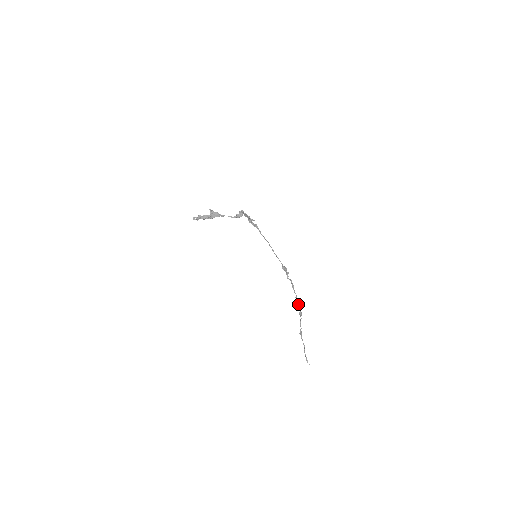
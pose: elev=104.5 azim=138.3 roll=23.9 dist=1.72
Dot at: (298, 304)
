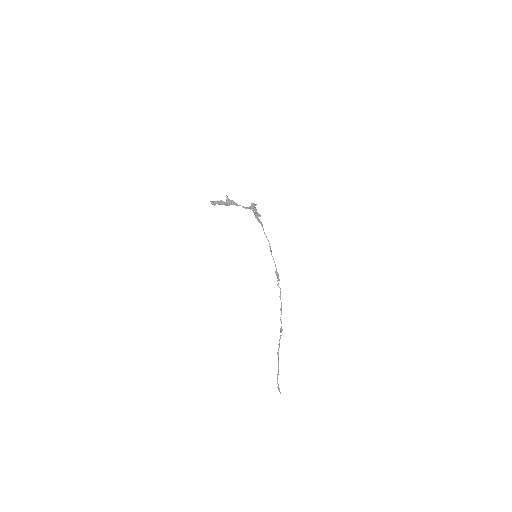
Dot at: occluded
